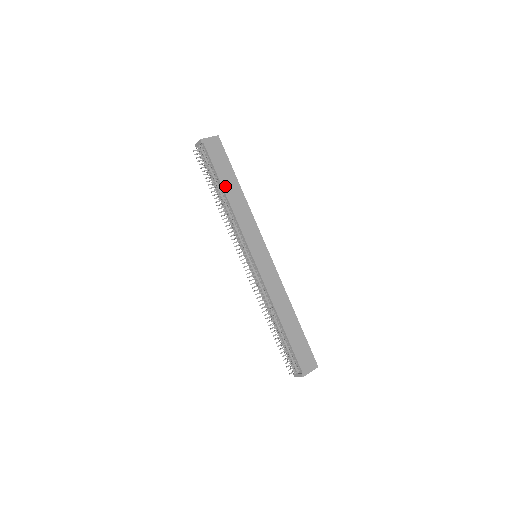
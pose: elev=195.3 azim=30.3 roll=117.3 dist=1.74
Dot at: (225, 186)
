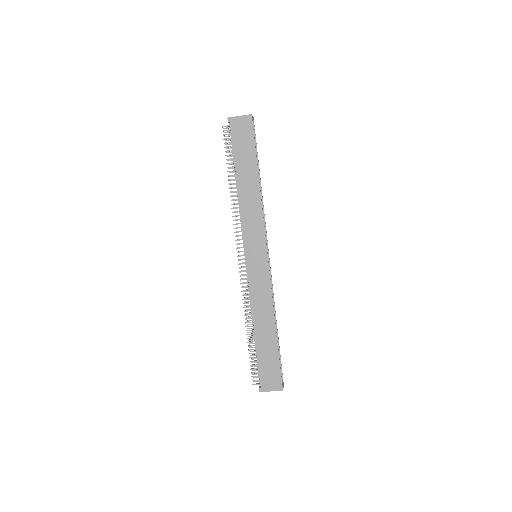
Dot at: (240, 175)
